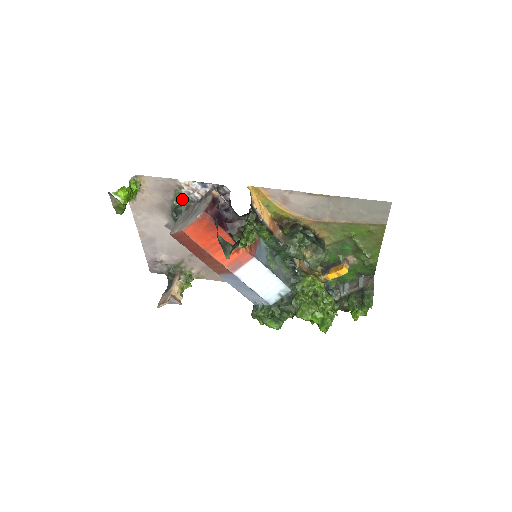
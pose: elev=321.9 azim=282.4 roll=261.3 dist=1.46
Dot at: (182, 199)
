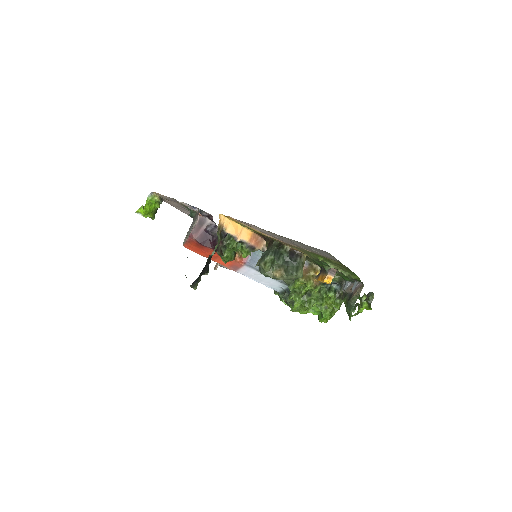
Dot at: occluded
